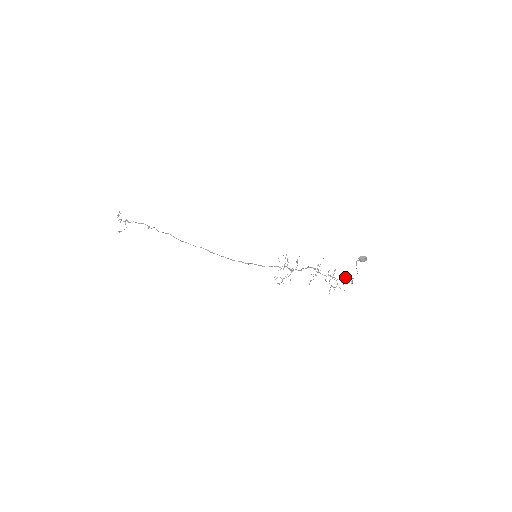
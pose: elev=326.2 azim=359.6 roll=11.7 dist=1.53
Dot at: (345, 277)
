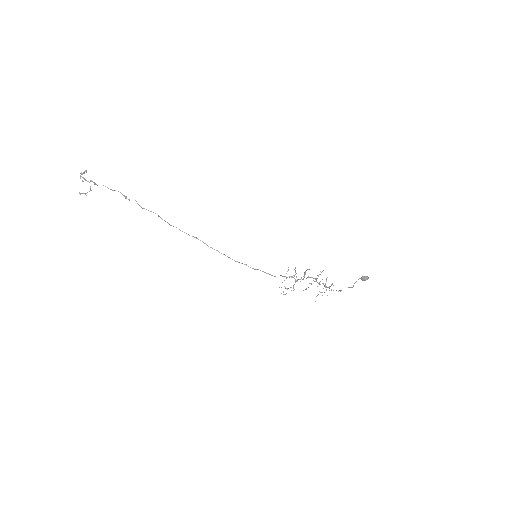
Dot at: occluded
